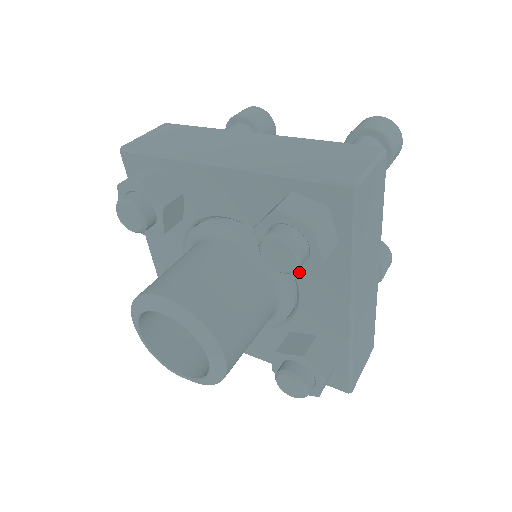
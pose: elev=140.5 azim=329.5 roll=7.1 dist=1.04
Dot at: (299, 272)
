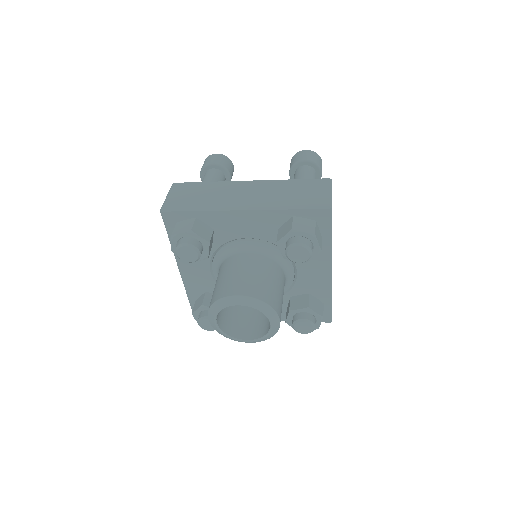
Dot at: occluded
